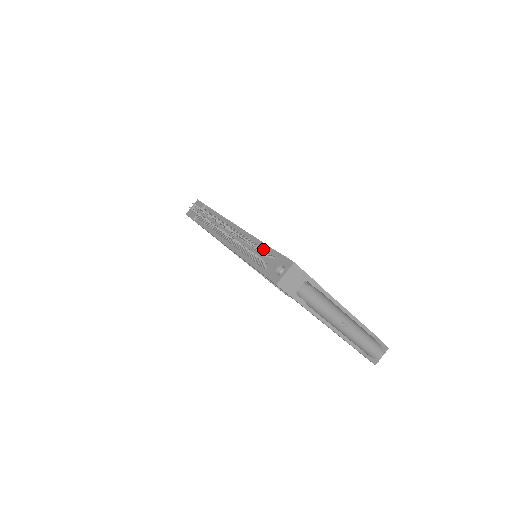
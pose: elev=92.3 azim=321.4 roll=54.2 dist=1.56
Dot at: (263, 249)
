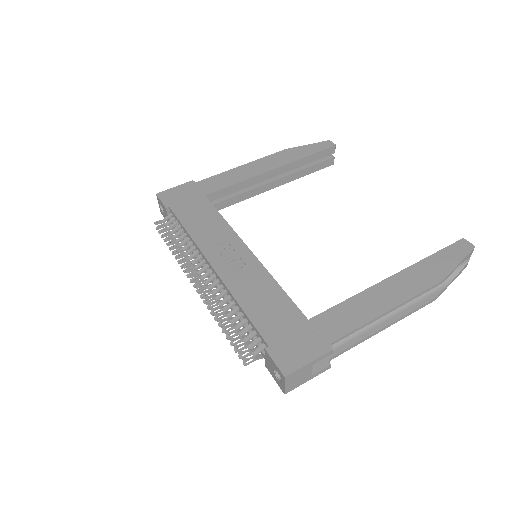
Dot at: (249, 327)
